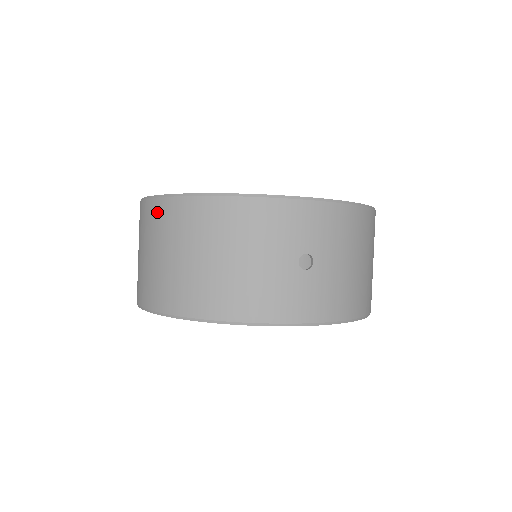
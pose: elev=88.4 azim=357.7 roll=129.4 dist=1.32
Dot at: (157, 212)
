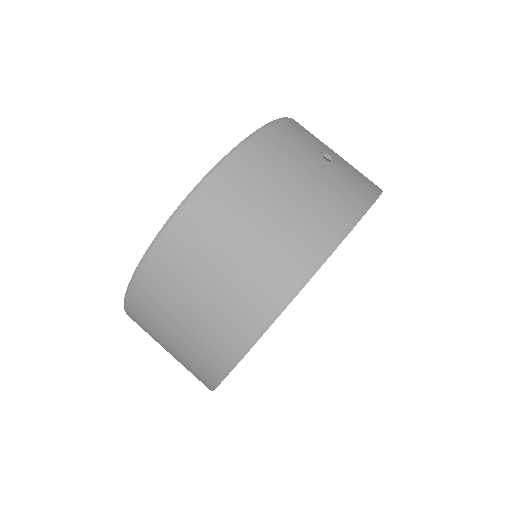
Dot at: (180, 236)
